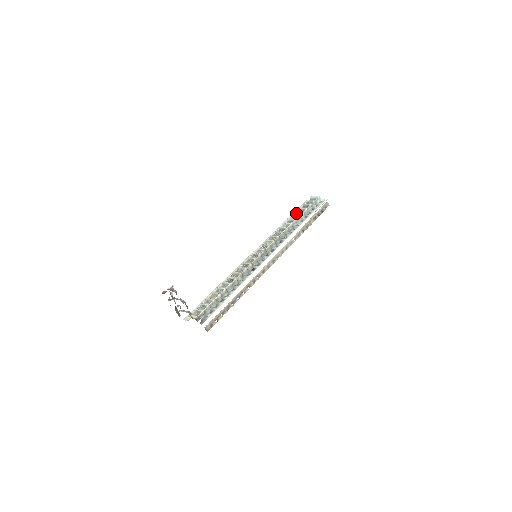
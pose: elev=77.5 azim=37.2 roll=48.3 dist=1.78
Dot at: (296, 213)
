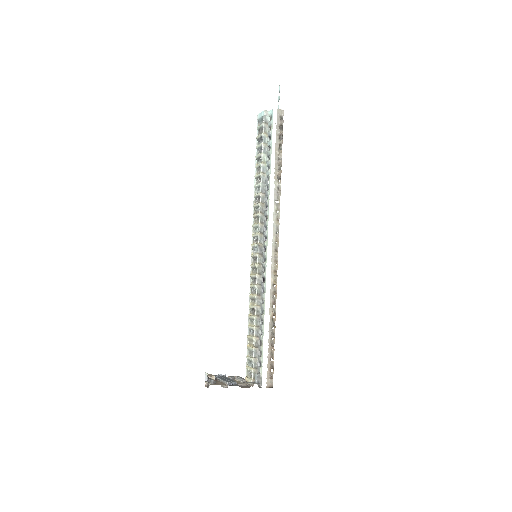
Dot at: (256, 159)
